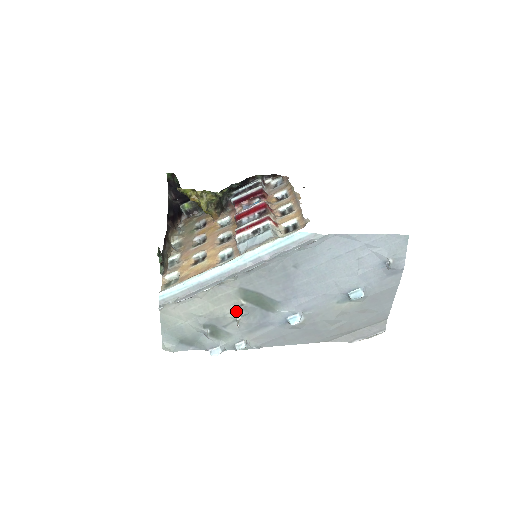
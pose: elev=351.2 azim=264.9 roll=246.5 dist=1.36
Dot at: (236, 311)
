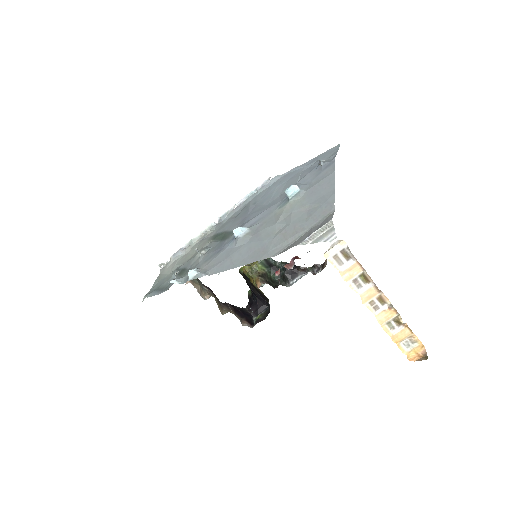
Dot at: (204, 249)
